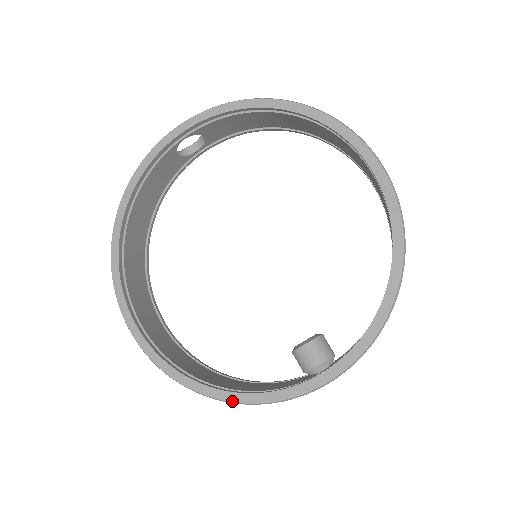
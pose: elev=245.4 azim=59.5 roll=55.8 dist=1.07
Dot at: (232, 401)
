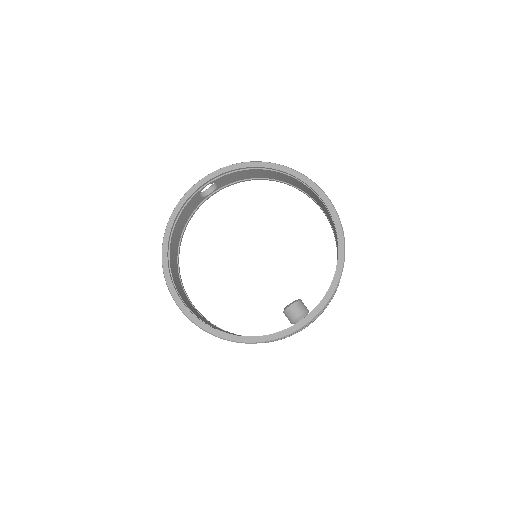
Dot at: (250, 342)
